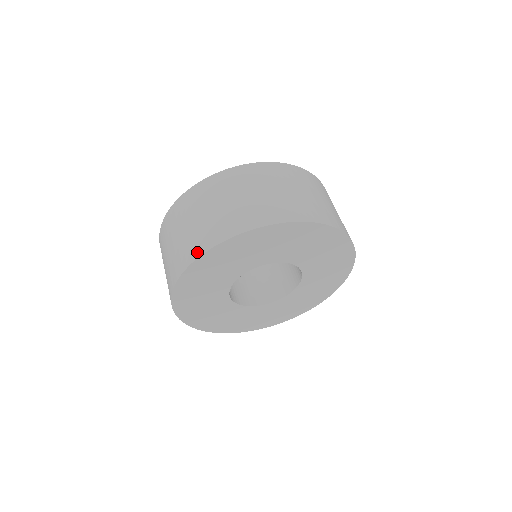
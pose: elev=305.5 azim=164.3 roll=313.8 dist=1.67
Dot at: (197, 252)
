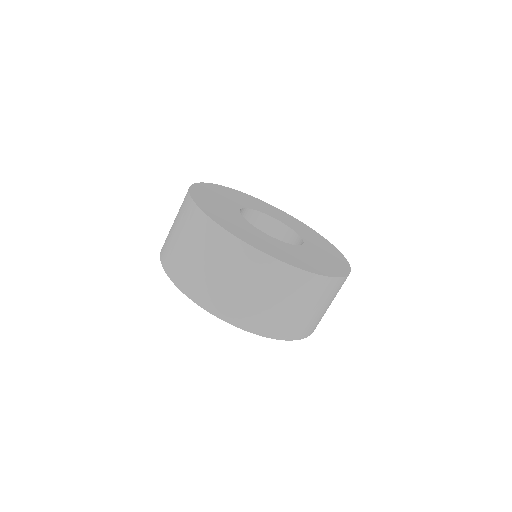
Dot at: occluded
